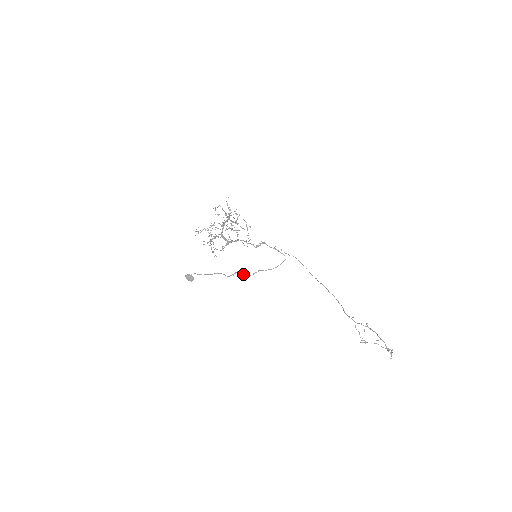
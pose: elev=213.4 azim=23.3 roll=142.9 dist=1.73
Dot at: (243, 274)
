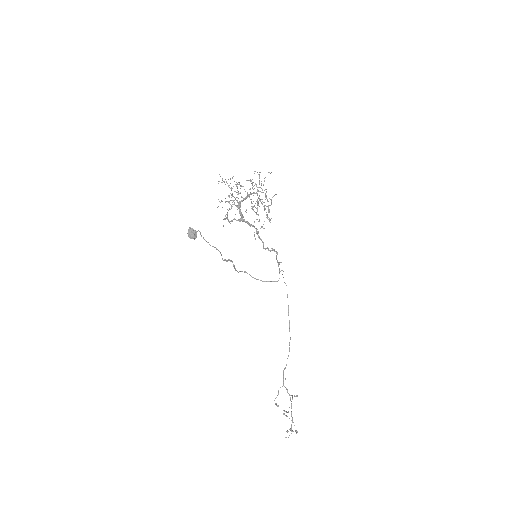
Dot at: (234, 266)
